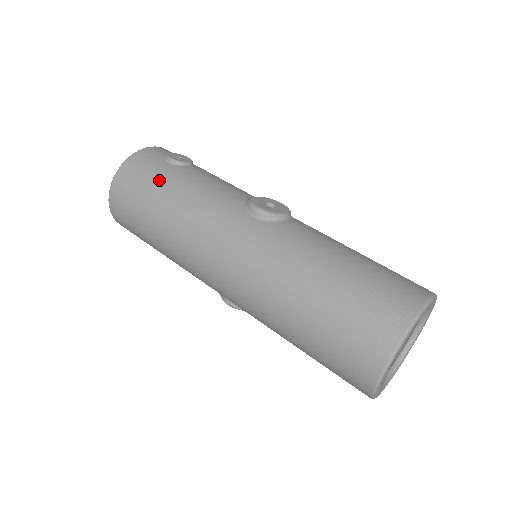
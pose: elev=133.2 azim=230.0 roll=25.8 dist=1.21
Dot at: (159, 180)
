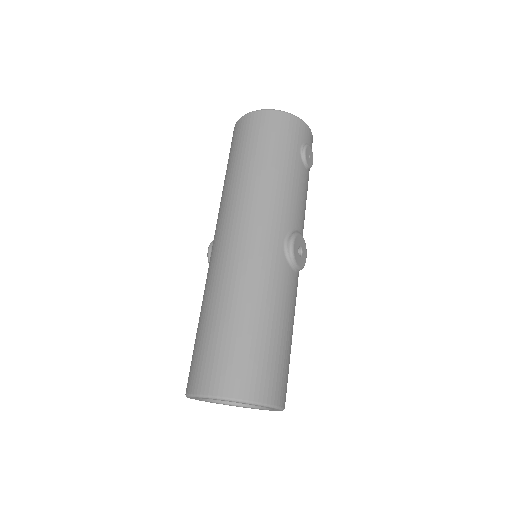
Dot at: (283, 150)
